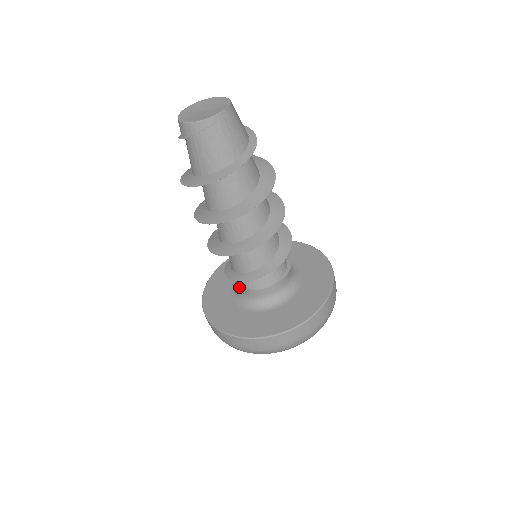
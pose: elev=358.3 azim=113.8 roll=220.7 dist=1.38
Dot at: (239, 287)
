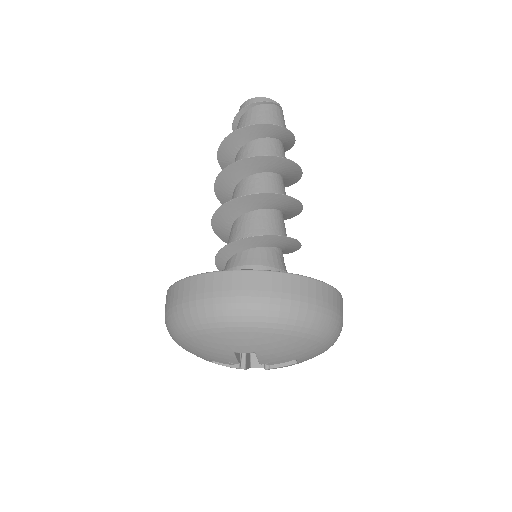
Dot at: occluded
